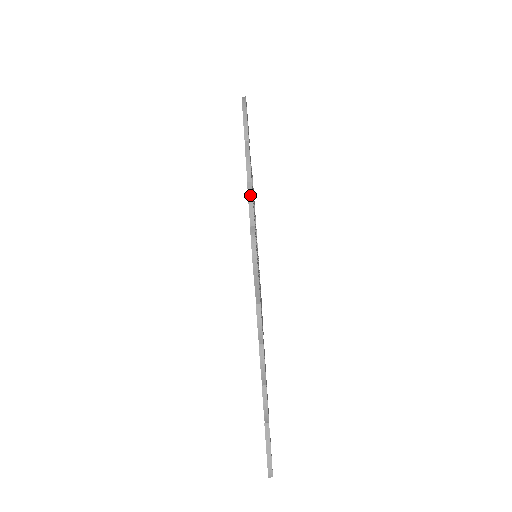
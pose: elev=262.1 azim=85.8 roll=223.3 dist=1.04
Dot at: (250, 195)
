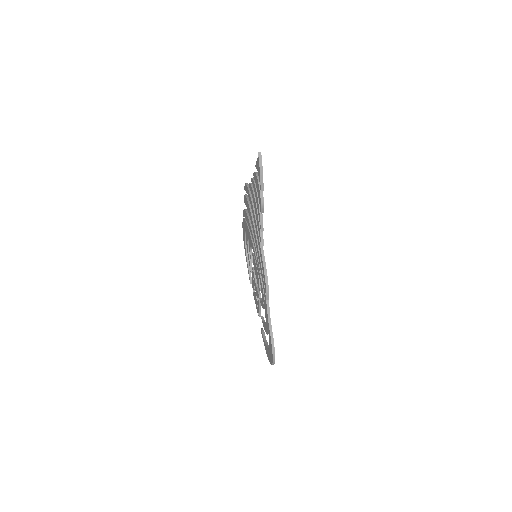
Dot at: occluded
